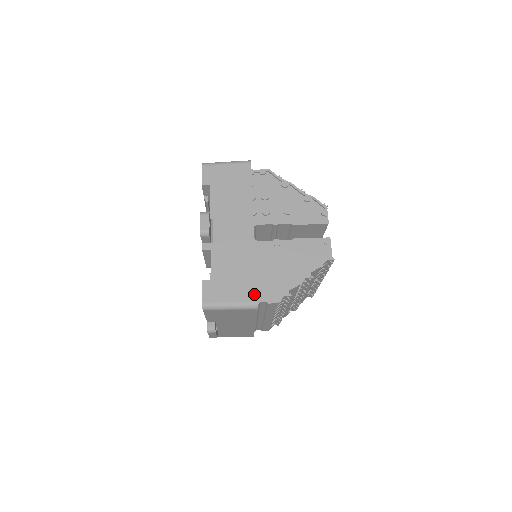
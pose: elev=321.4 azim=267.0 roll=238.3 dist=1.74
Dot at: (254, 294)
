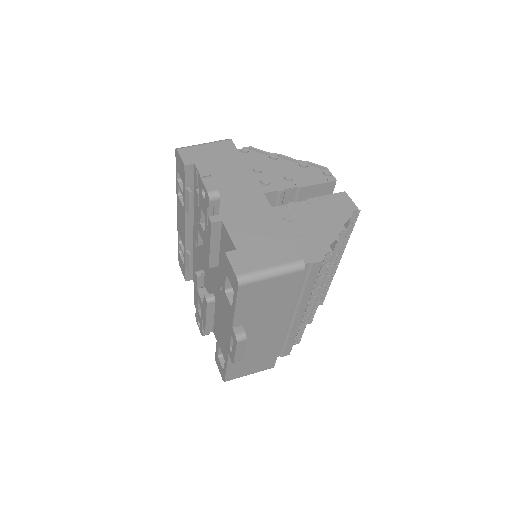
Dot at: (295, 252)
